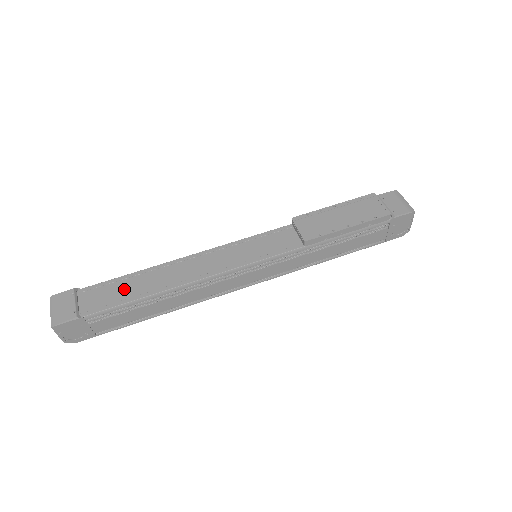
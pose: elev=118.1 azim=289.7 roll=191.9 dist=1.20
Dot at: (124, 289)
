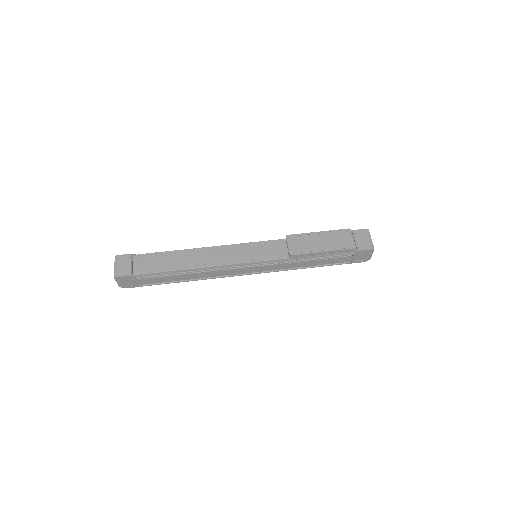
Dot at: (163, 261)
